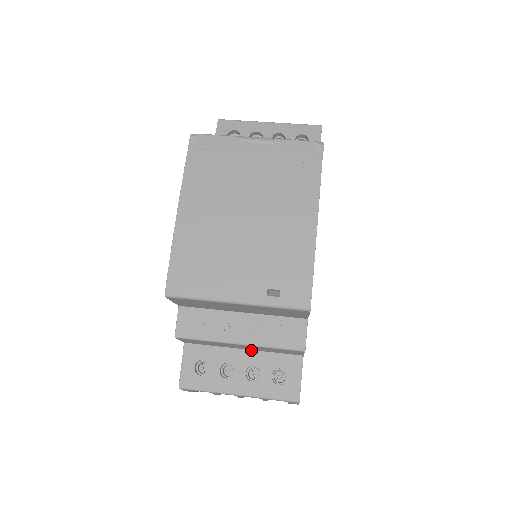
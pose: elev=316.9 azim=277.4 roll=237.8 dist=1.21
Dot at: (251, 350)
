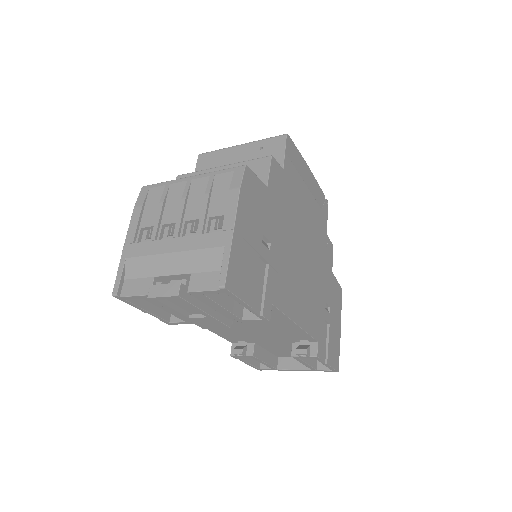
Dot at: occluded
